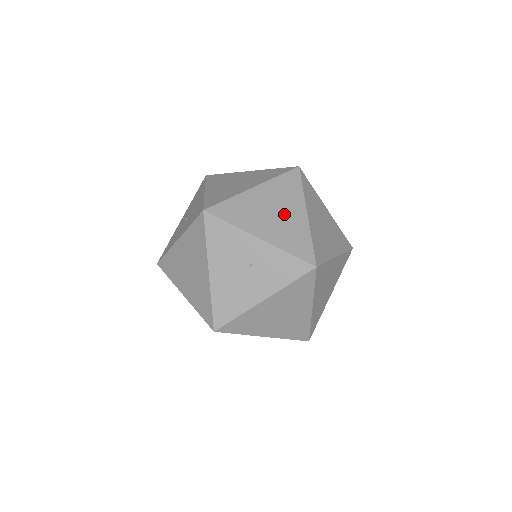
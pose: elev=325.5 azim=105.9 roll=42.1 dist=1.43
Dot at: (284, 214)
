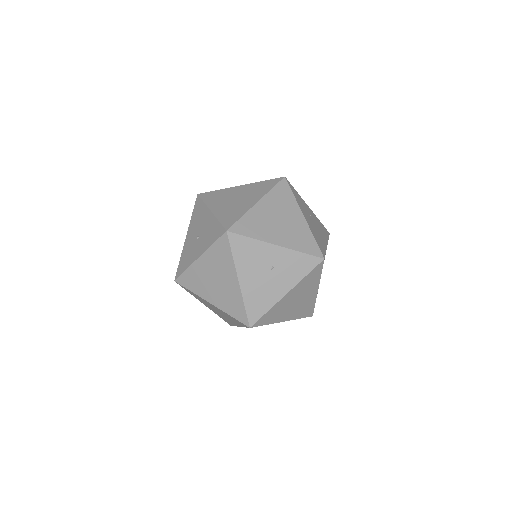
Dot at: (287, 220)
